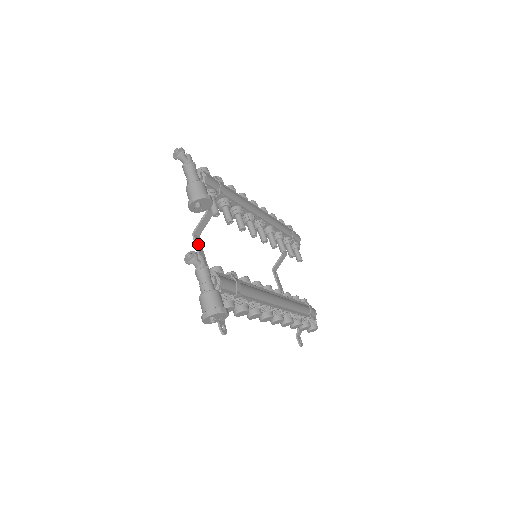
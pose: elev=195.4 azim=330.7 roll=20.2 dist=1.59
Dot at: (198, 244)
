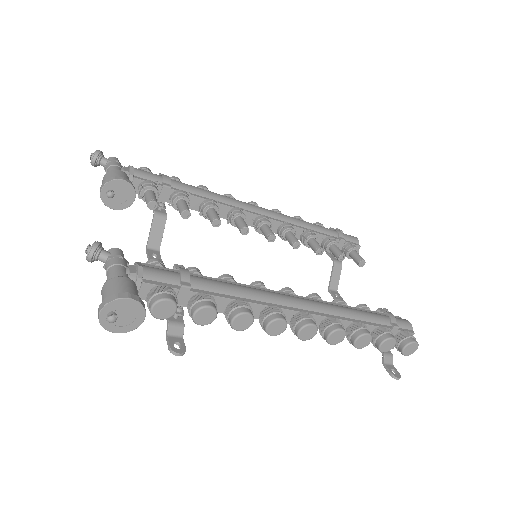
Dot at: (153, 257)
